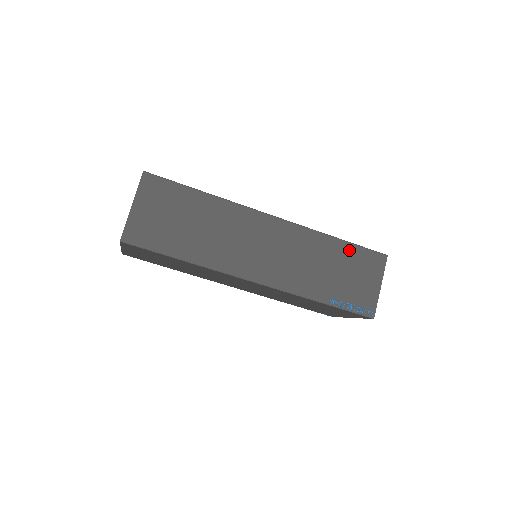
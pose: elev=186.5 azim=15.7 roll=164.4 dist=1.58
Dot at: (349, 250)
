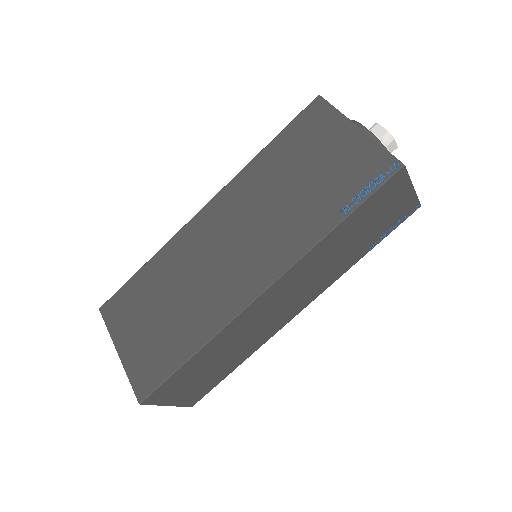
Dot at: (358, 215)
